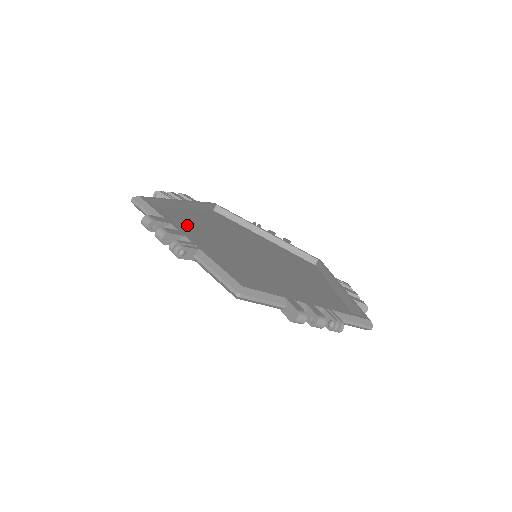
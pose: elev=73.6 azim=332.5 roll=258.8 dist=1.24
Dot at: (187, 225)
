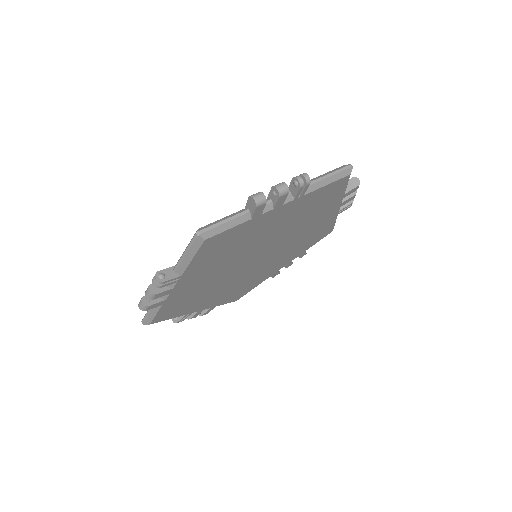
Dot at: (226, 248)
